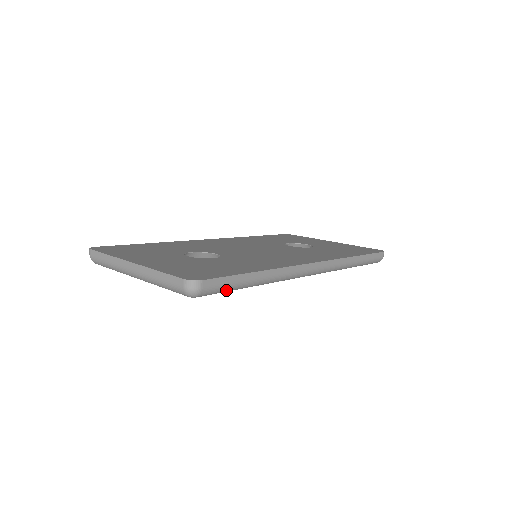
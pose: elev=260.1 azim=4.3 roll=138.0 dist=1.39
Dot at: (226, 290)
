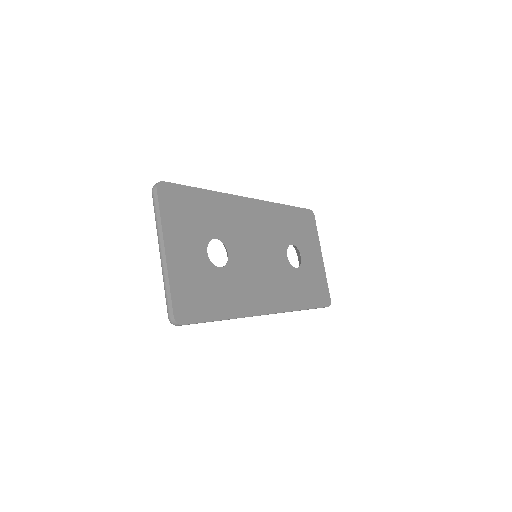
Dot at: occluded
